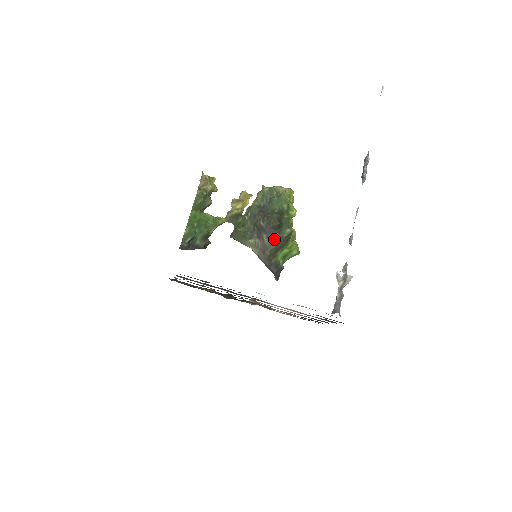
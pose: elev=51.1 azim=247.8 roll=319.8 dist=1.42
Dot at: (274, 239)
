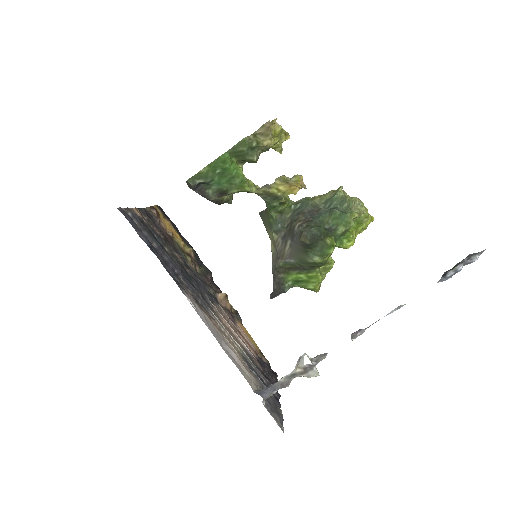
Dot at: (296, 254)
